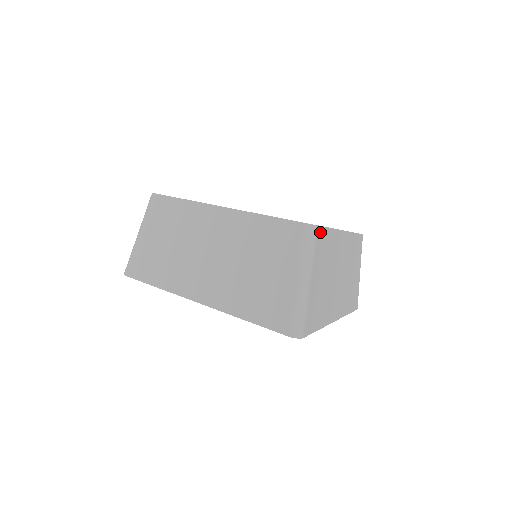
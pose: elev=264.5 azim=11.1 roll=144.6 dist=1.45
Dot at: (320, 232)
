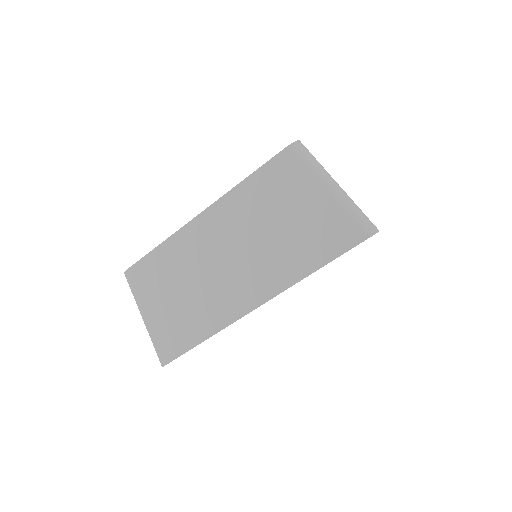
Dot at: occluded
